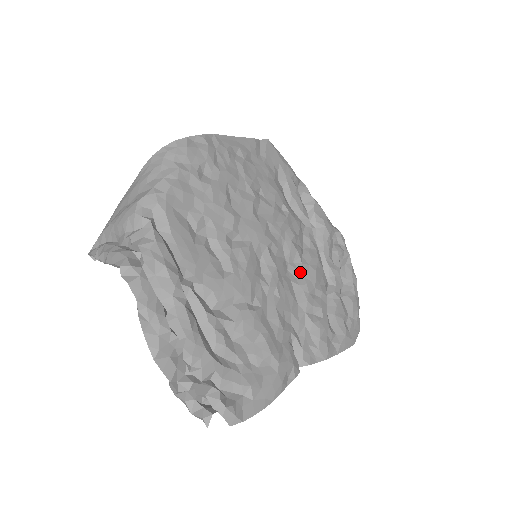
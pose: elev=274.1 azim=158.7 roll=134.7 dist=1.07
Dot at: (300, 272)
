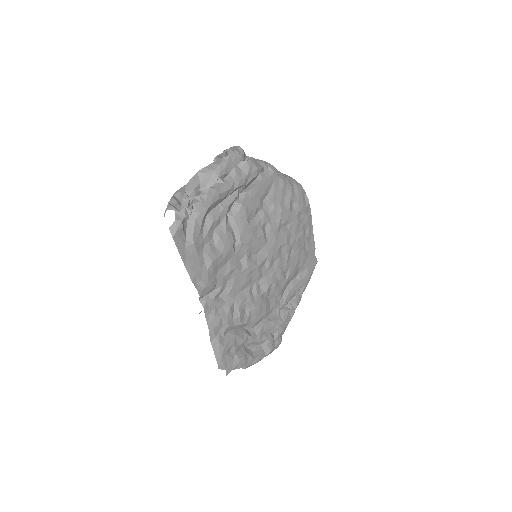
Dot at: (257, 293)
